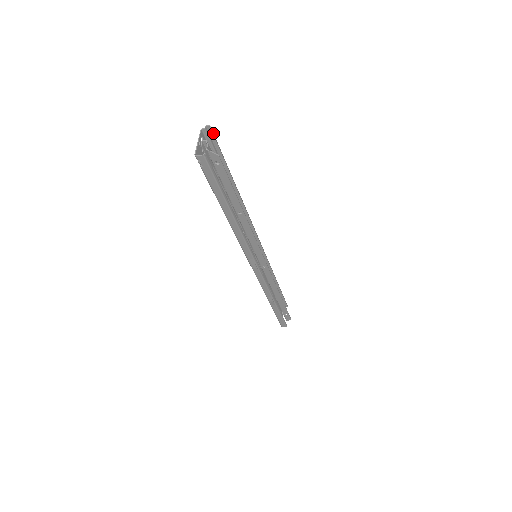
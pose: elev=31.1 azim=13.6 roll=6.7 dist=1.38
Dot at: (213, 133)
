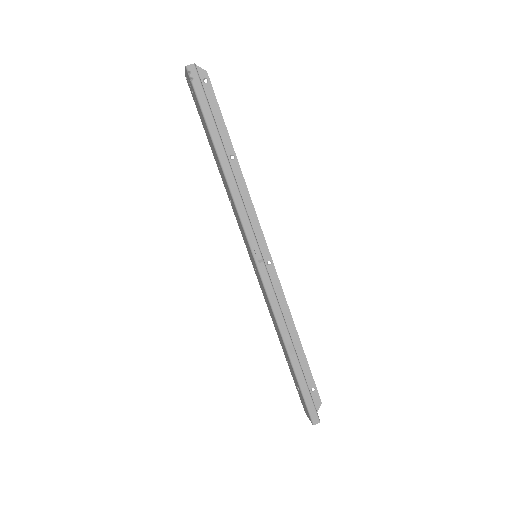
Dot at: occluded
